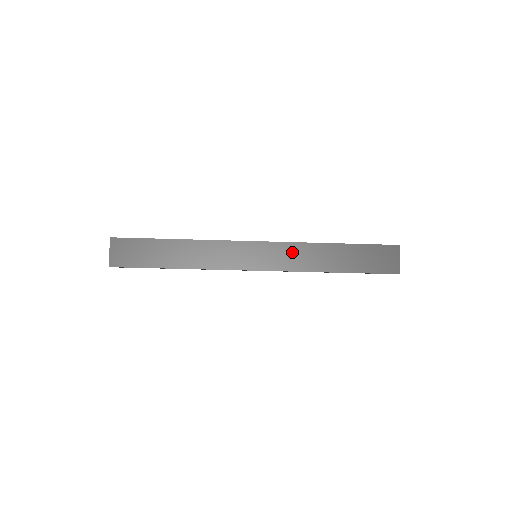
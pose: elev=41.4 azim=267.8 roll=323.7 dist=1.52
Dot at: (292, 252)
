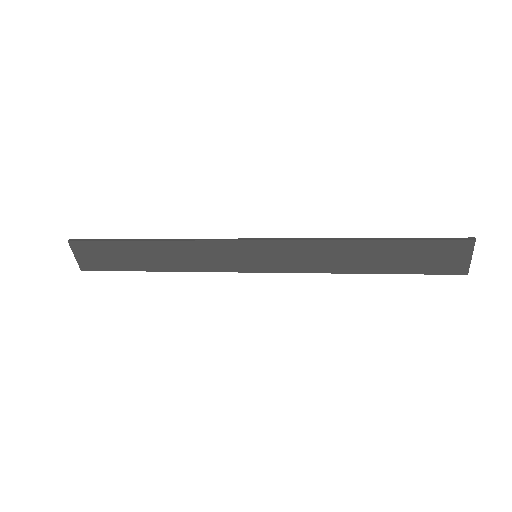
Dot at: (305, 252)
